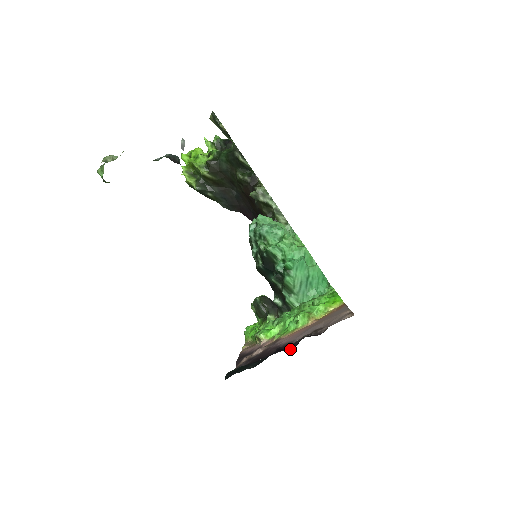
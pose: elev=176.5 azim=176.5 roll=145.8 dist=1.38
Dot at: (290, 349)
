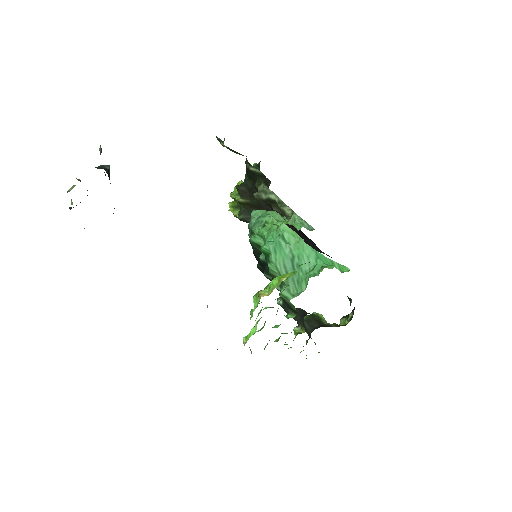
Dot at: occluded
